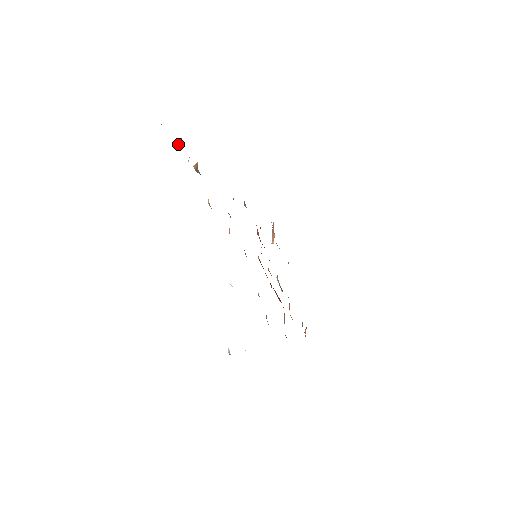
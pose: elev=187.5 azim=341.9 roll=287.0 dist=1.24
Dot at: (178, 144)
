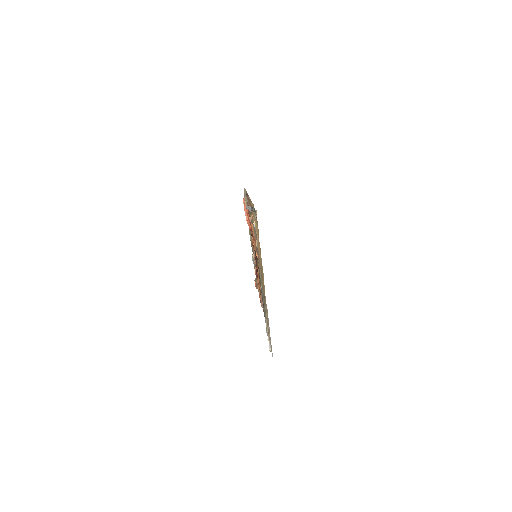
Dot at: (248, 209)
